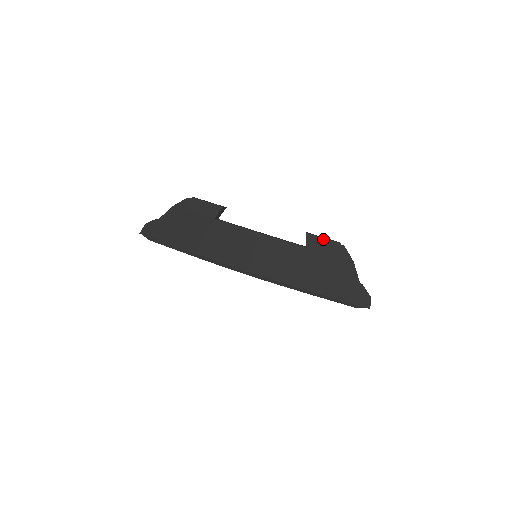
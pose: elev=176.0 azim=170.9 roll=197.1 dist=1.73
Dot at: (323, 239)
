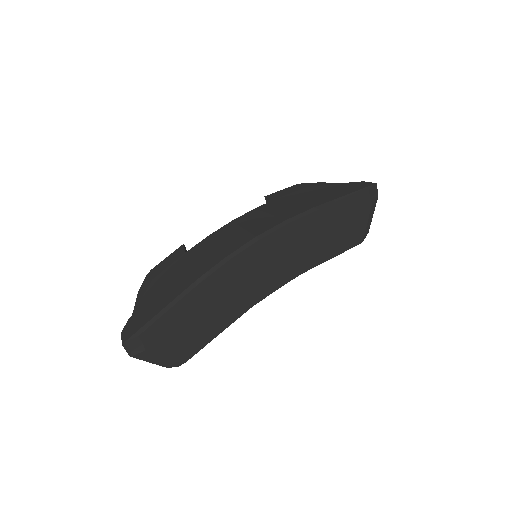
Dot at: (281, 191)
